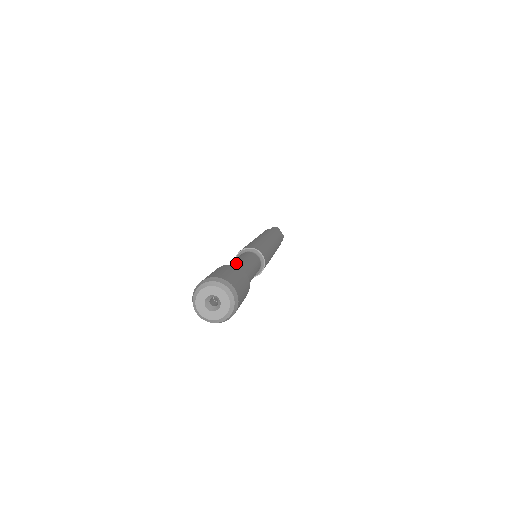
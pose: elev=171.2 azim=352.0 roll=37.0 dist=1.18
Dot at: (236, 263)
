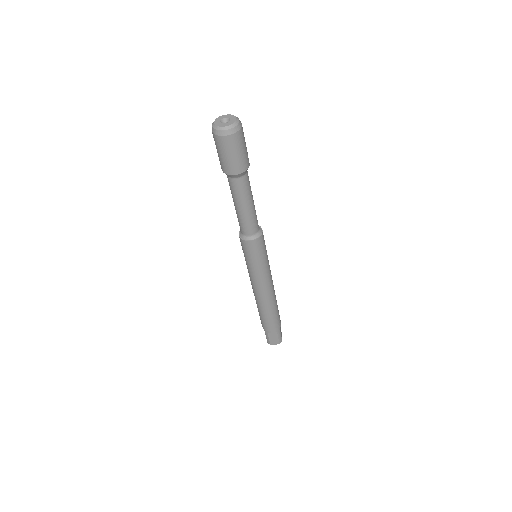
Dot at: occluded
